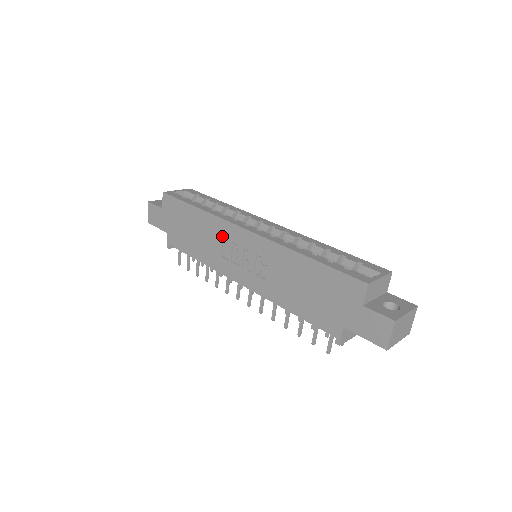
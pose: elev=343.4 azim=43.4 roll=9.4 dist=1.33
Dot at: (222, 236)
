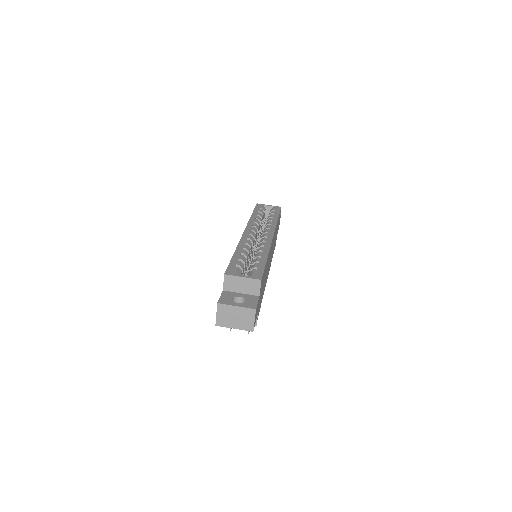
Dot at: occluded
